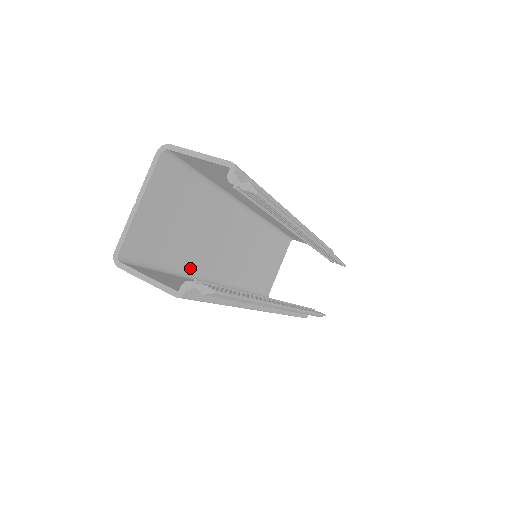
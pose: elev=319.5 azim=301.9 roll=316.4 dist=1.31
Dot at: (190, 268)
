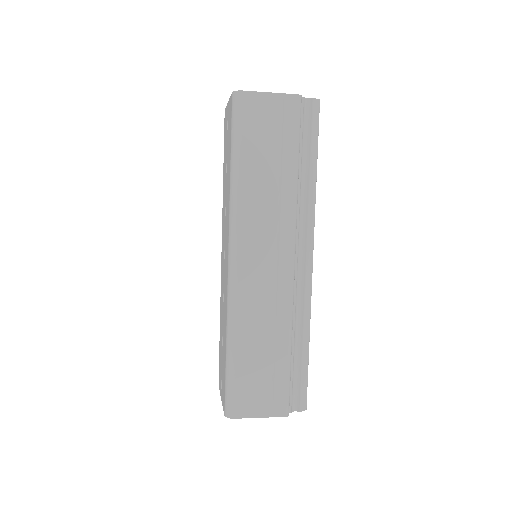
Dot at: occluded
